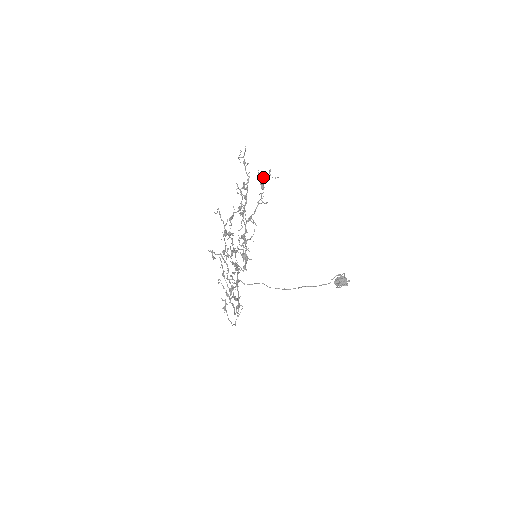
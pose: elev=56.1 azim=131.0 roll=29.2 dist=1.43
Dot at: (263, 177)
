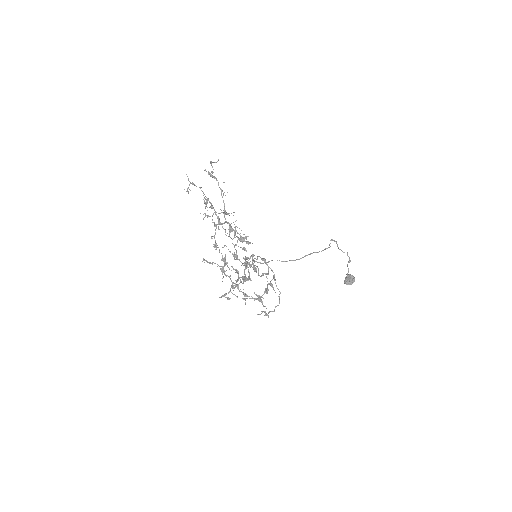
Dot at: (210, 173)
